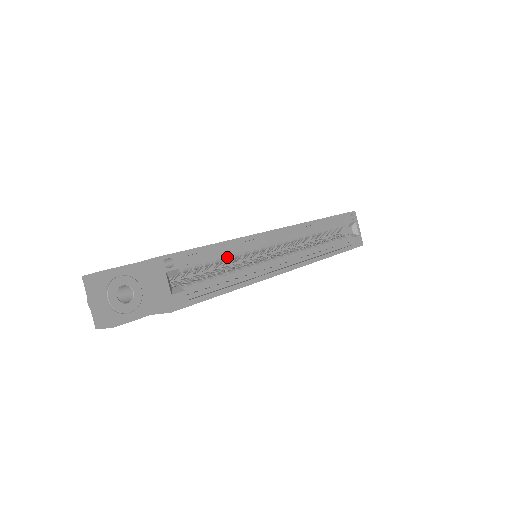
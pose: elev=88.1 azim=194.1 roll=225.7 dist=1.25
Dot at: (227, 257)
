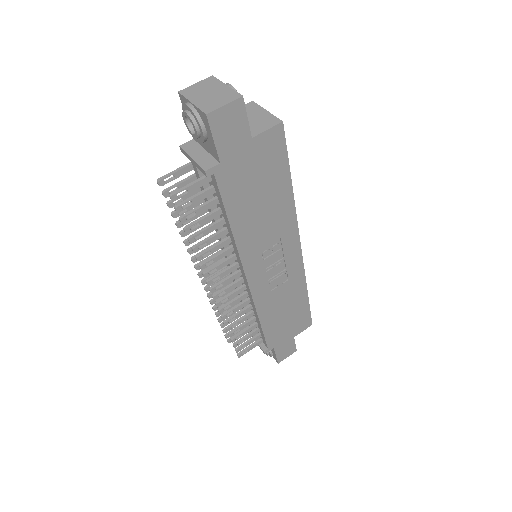
Dot at: occluded
